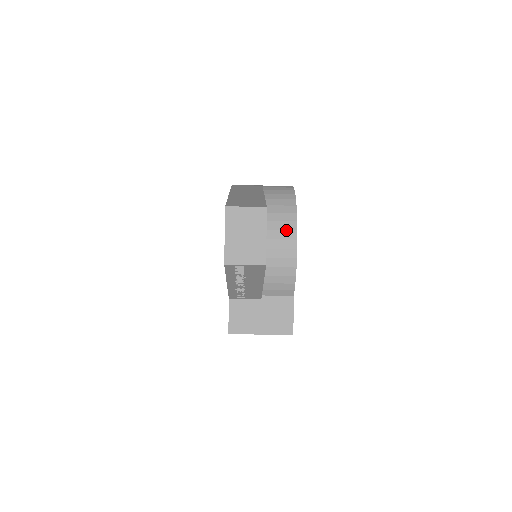
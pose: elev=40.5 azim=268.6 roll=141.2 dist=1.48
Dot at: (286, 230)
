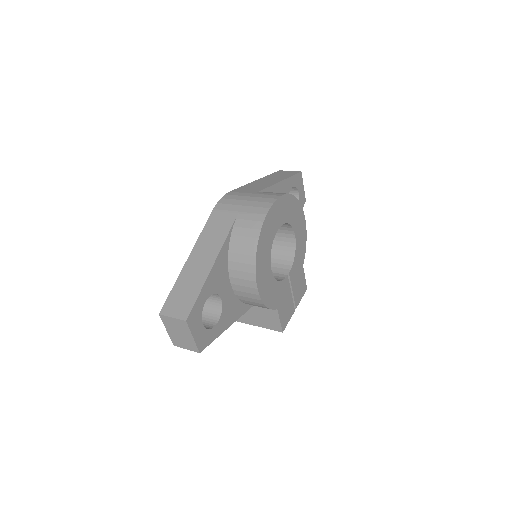
Dot at: (247, 280)
